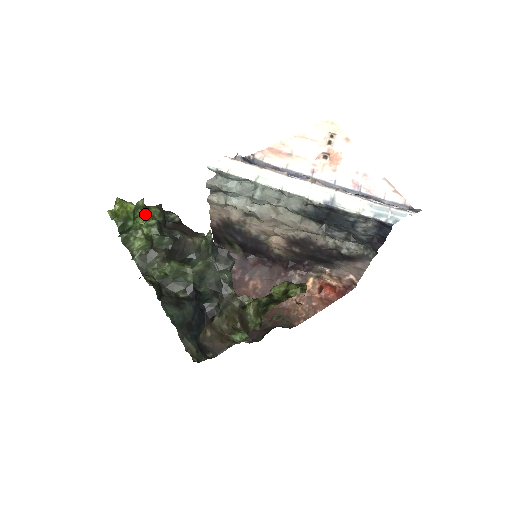
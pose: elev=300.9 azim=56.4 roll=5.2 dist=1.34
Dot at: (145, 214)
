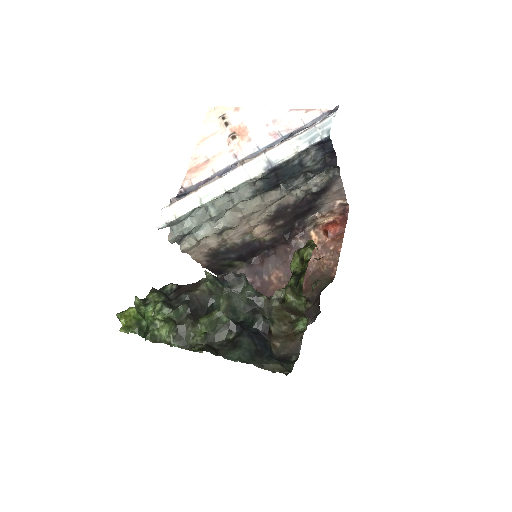
Dot at: (148, 306)
